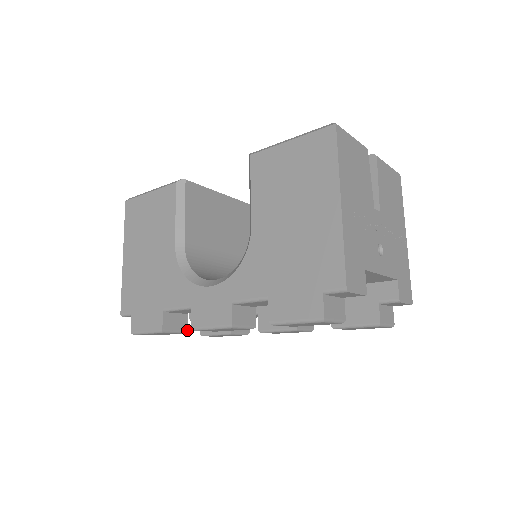
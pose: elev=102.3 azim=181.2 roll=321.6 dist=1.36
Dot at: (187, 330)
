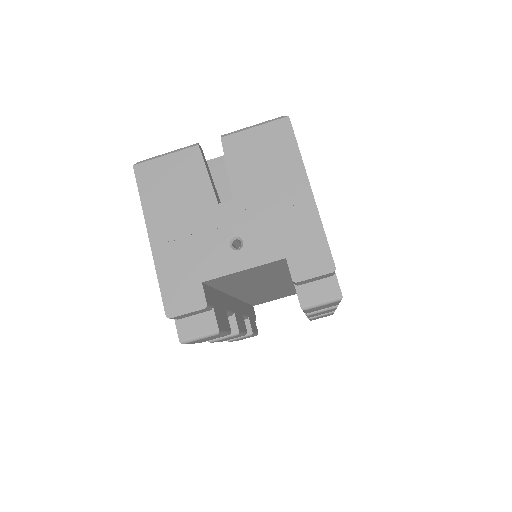
Dot at: (252, 332)
